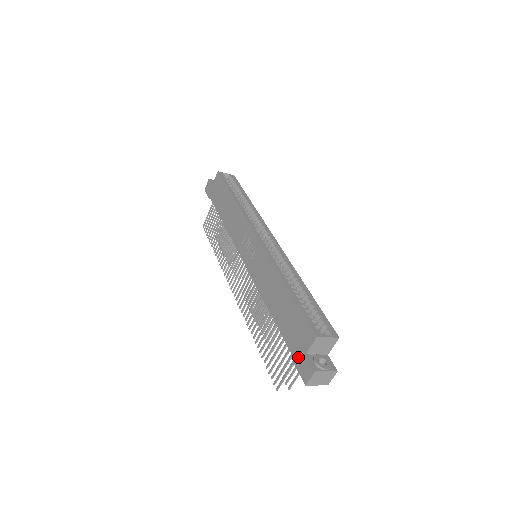
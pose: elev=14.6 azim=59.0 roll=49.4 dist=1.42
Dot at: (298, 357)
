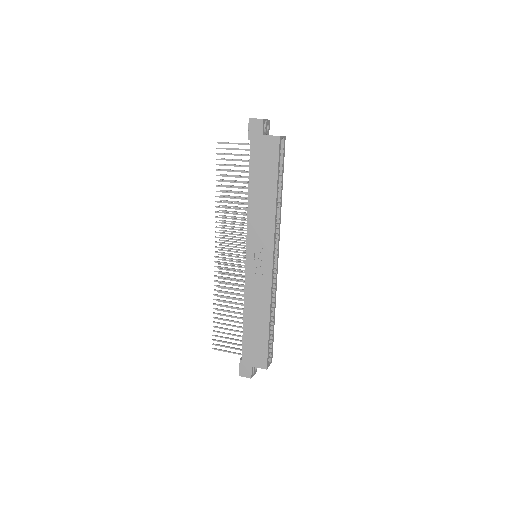
Dot at: (246, 362)
